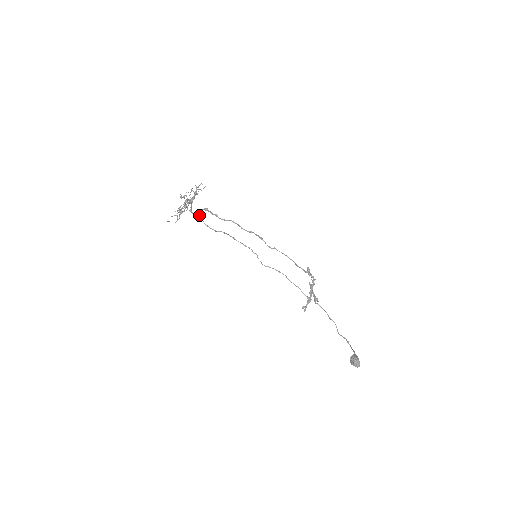
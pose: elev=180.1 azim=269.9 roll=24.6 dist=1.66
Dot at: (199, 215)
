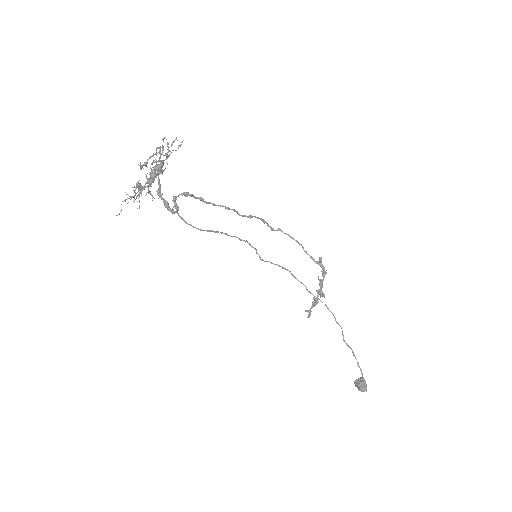
Dot at: (175, 208)
